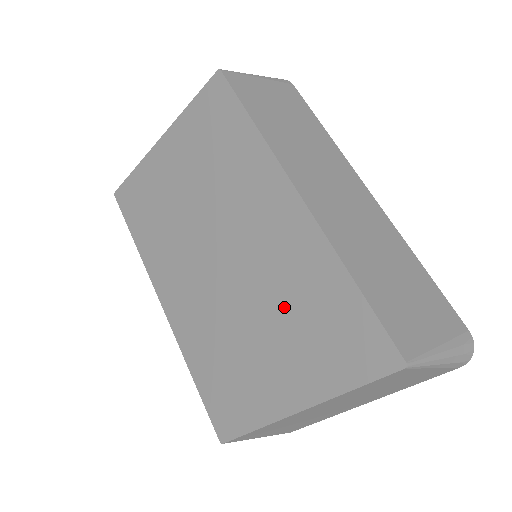
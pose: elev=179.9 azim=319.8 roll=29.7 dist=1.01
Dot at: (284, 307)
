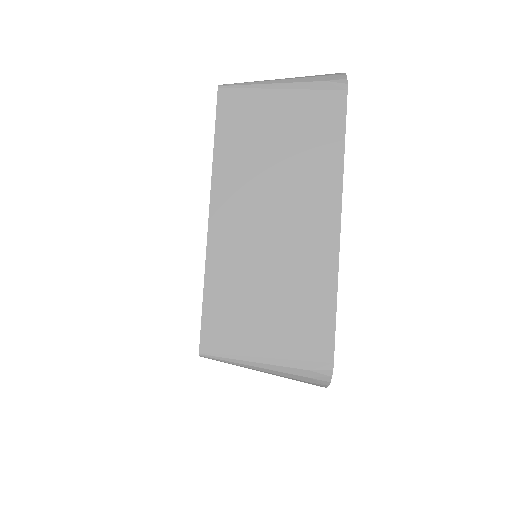
Dot at: occluded
